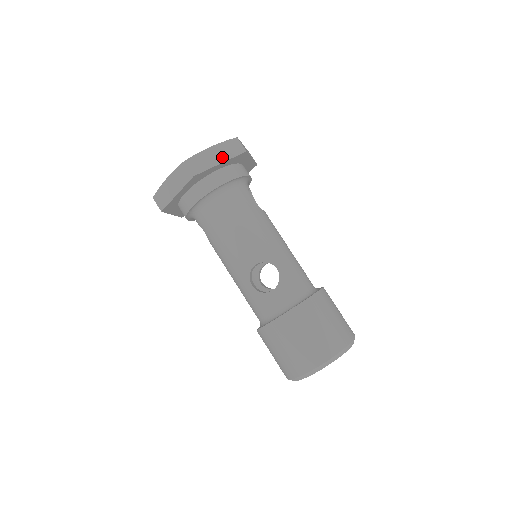
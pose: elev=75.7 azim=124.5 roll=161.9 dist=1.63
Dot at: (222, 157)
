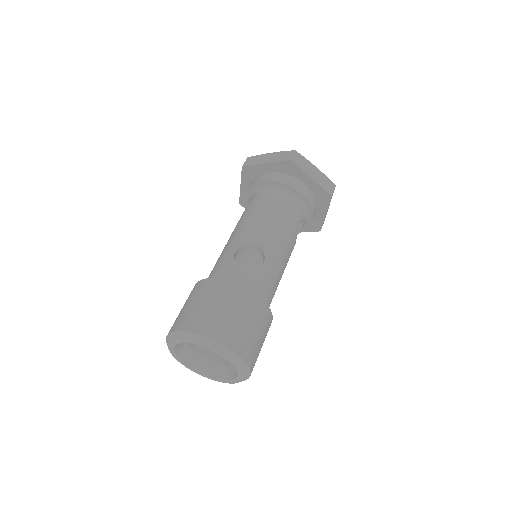
Dot at: (316, 178)
